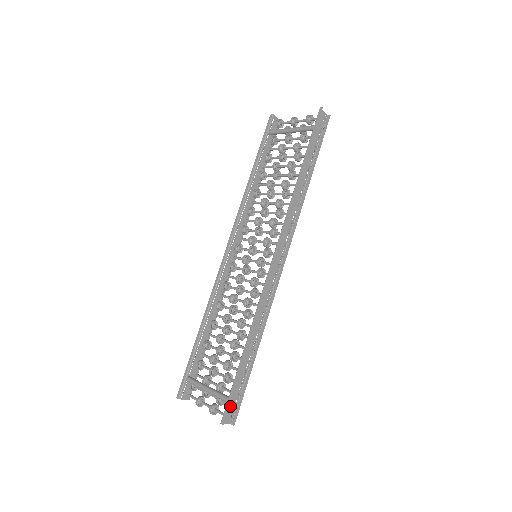
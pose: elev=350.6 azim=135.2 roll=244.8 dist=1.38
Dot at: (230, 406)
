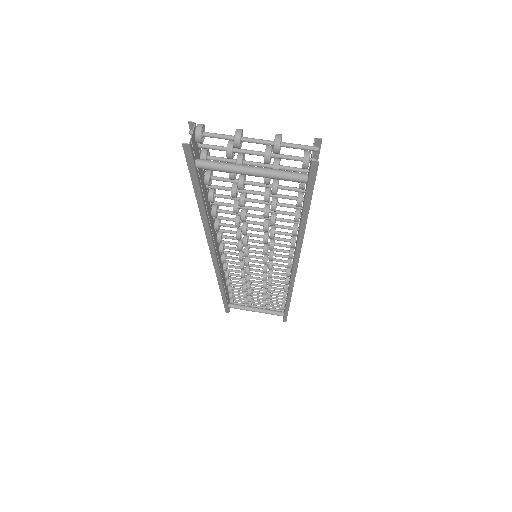
Dot at: occluded
